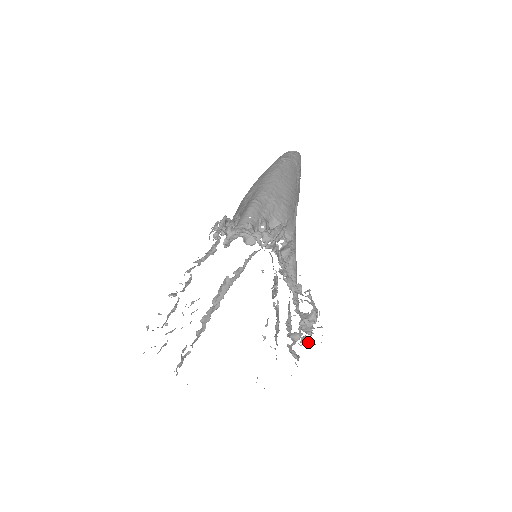
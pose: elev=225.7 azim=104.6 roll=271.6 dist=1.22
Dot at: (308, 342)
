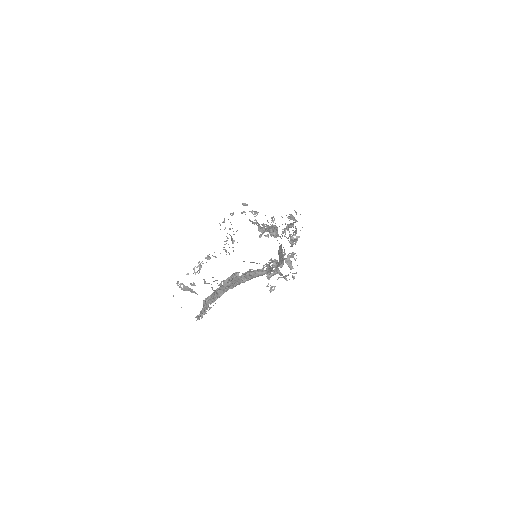
Dot at: occluded
